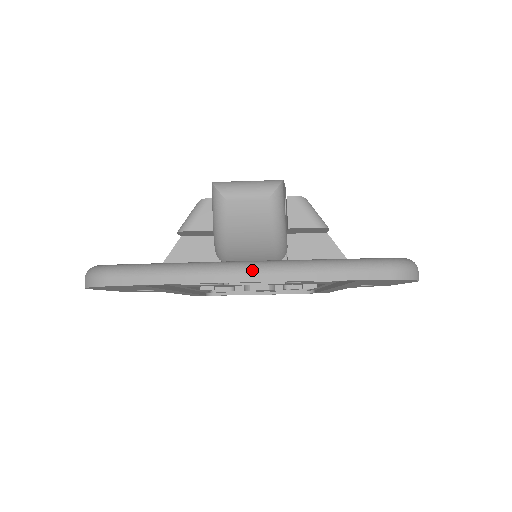
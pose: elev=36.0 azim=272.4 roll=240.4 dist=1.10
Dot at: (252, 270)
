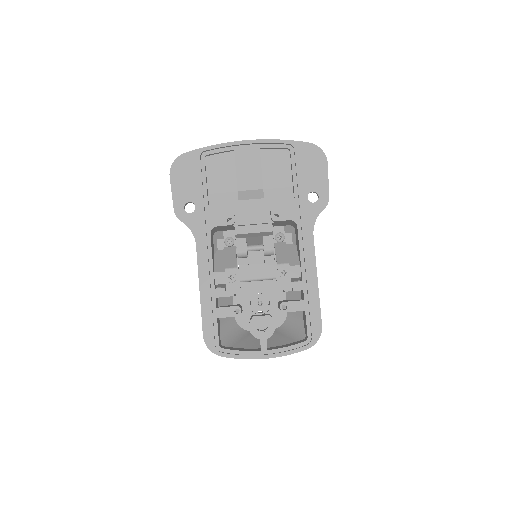
Dot at: (248, 142)
